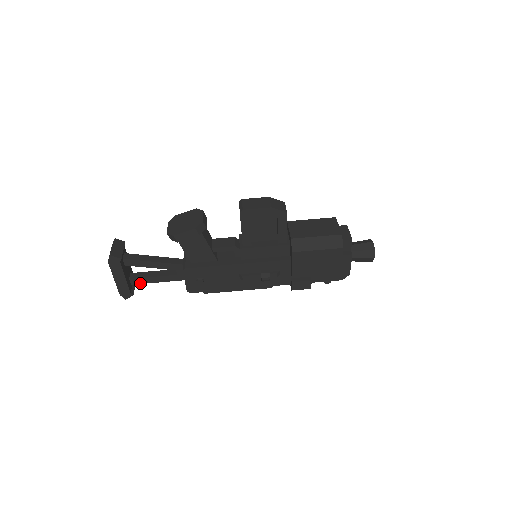
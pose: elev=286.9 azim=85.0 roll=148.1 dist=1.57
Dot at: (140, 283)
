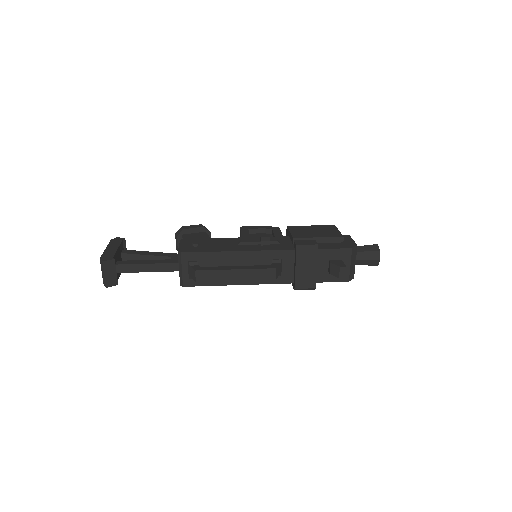
Dot at: (126, 264)
